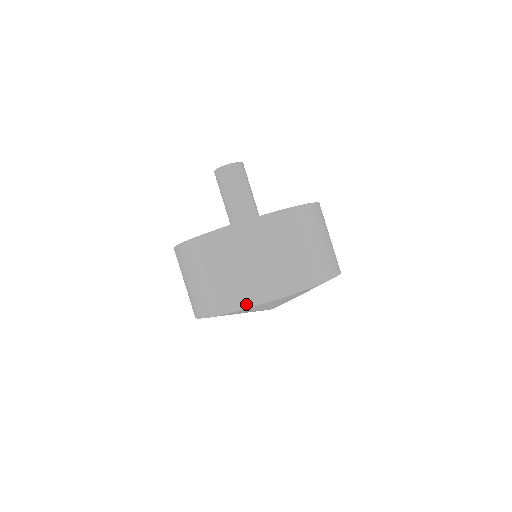
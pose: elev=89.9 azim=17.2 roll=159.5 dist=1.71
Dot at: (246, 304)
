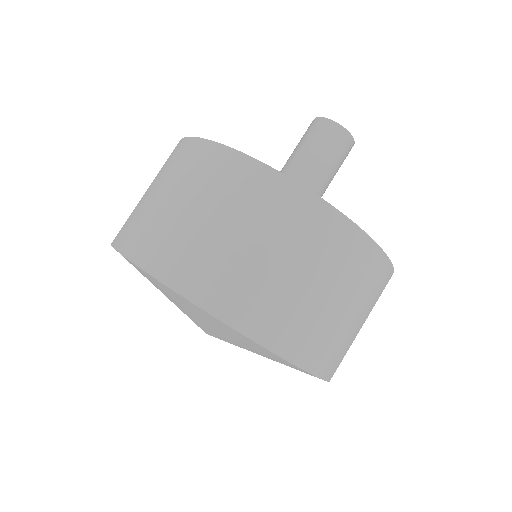
Dot at: (222, 311)
